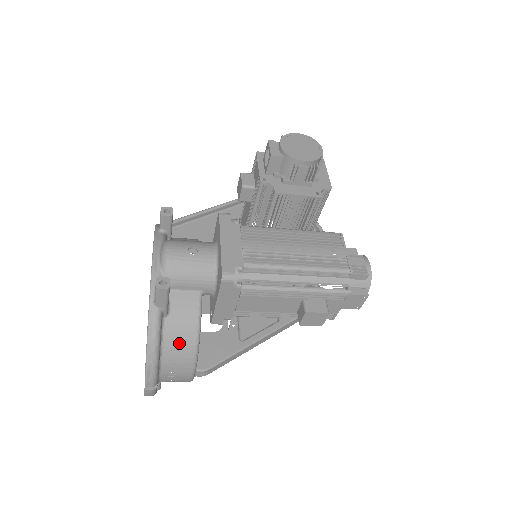
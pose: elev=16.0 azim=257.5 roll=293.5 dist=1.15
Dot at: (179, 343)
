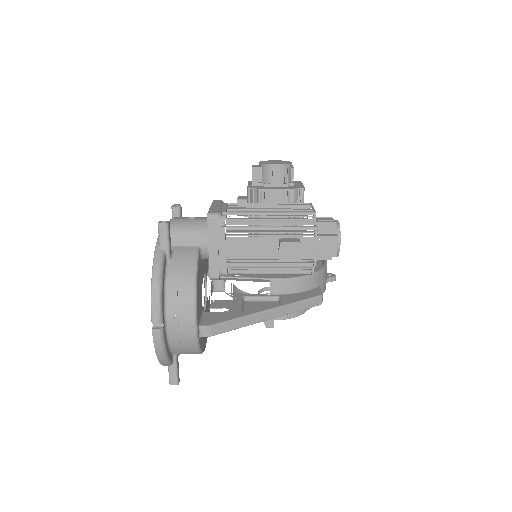
Dot at: (180, 282)
